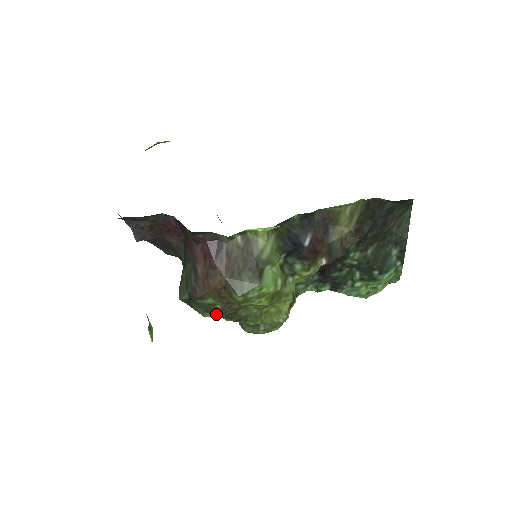
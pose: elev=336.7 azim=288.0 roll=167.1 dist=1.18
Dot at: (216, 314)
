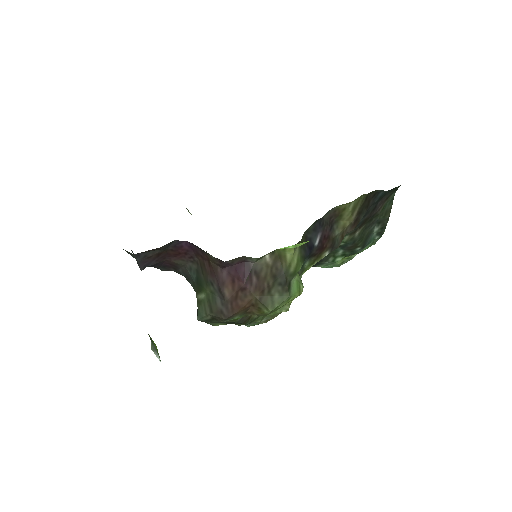
Dot at: (230, 323)
